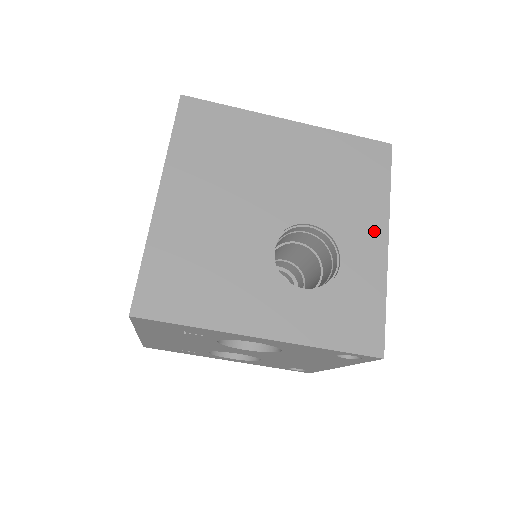
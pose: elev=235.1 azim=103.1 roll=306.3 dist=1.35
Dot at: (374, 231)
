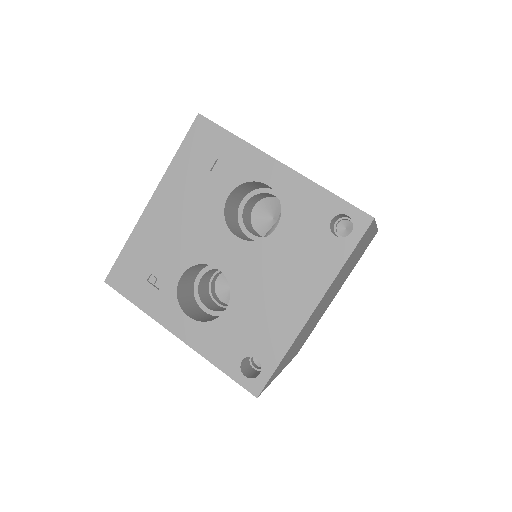
Dot at: occluded
